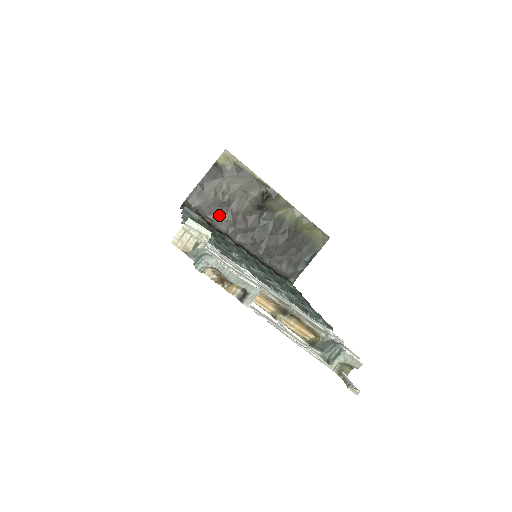
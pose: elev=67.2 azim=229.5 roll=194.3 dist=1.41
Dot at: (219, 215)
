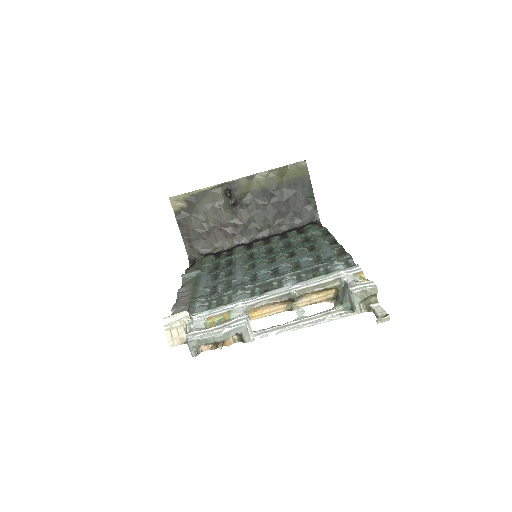
Dot at: (218, 239)
